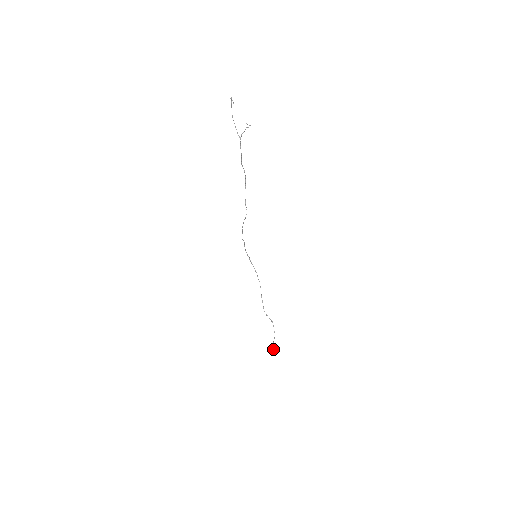
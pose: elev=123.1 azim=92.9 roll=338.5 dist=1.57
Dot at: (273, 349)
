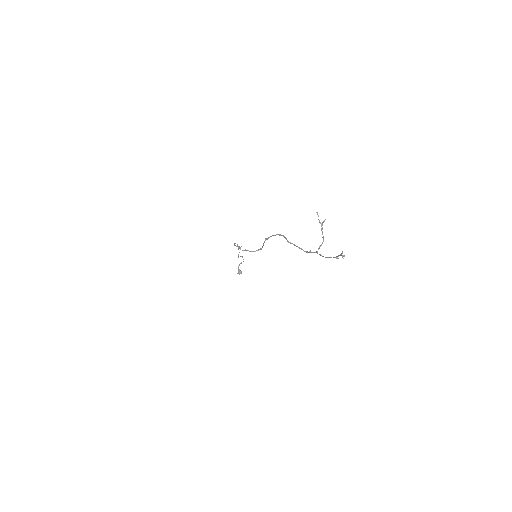
Dot at: occluded
